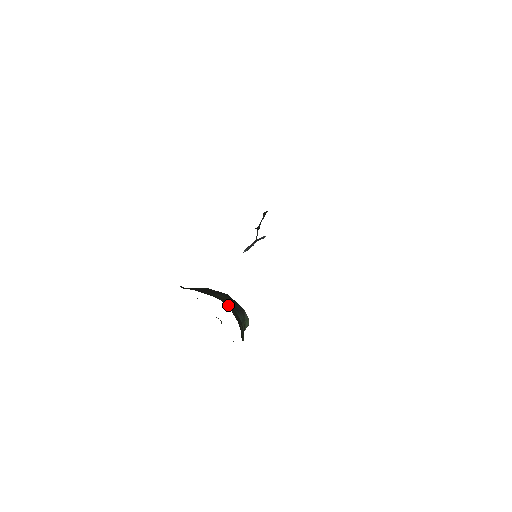
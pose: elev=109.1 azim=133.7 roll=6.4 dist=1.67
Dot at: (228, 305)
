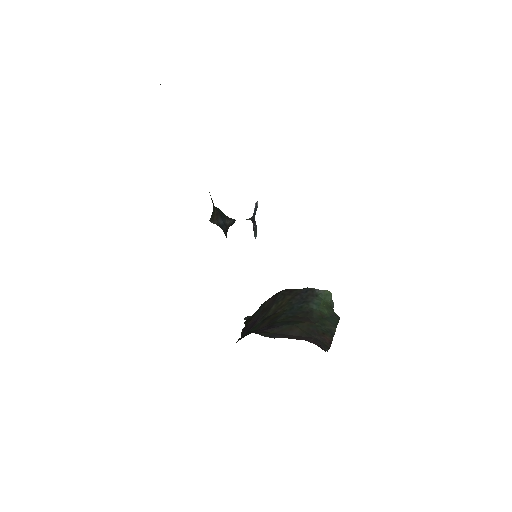
Dot at: (282, 327)
